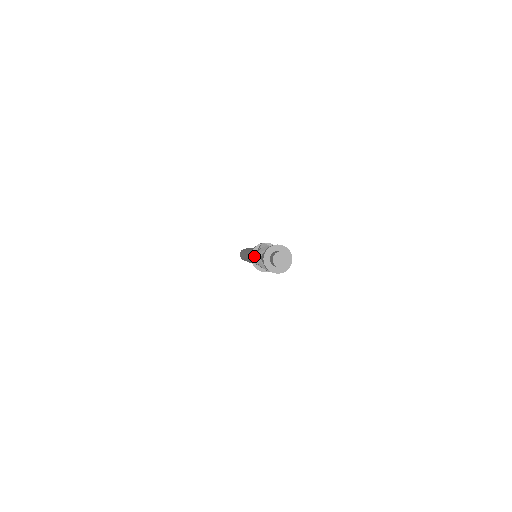
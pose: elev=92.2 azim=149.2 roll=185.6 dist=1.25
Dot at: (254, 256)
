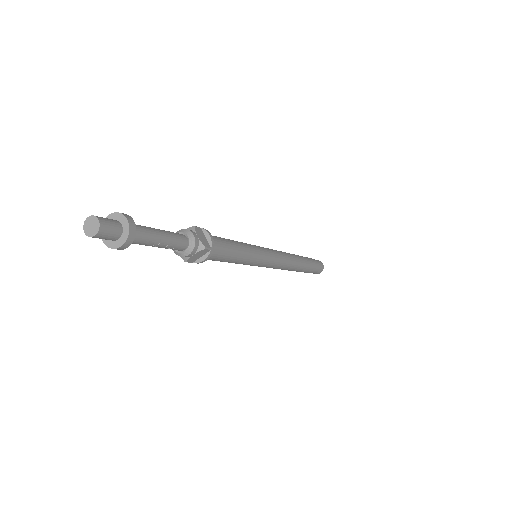
Dot at: occluded
